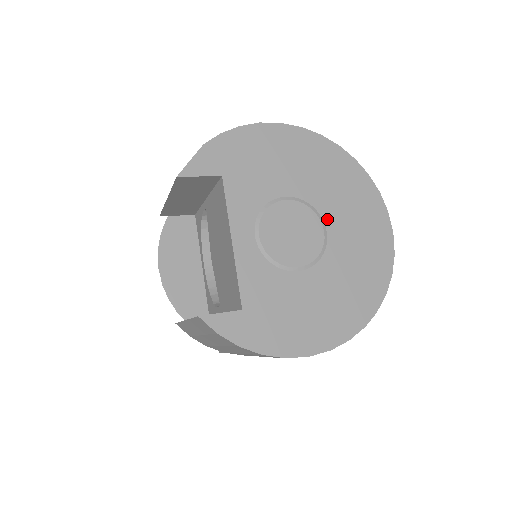
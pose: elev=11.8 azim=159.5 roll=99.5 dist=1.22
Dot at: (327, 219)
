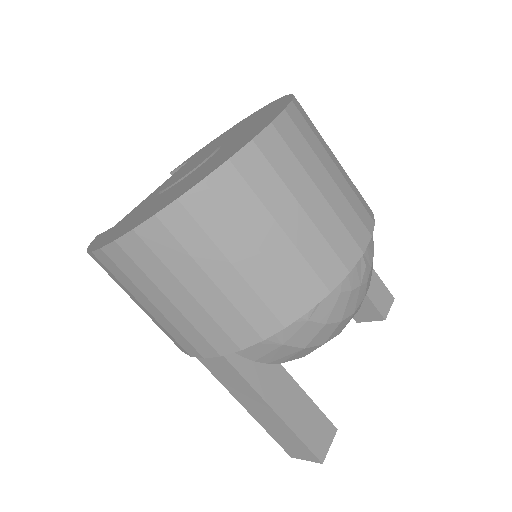
Dot at: (222, 148)
